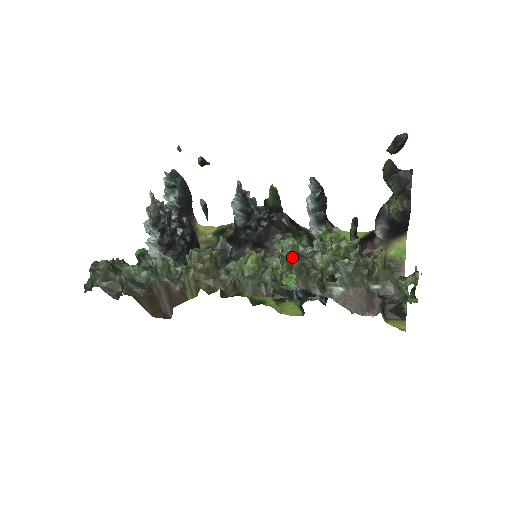
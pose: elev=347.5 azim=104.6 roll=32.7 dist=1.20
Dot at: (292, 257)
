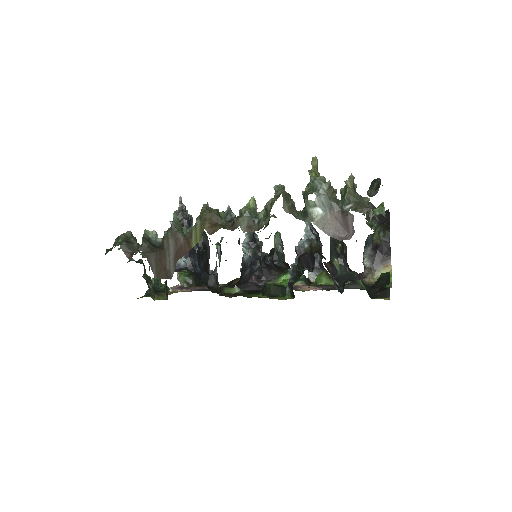
Dot at: (281, 190)
